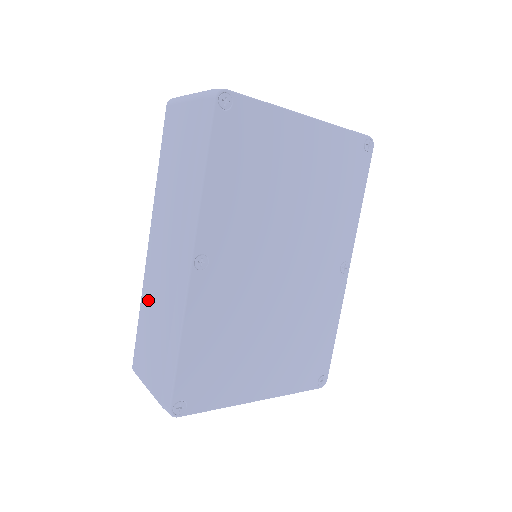
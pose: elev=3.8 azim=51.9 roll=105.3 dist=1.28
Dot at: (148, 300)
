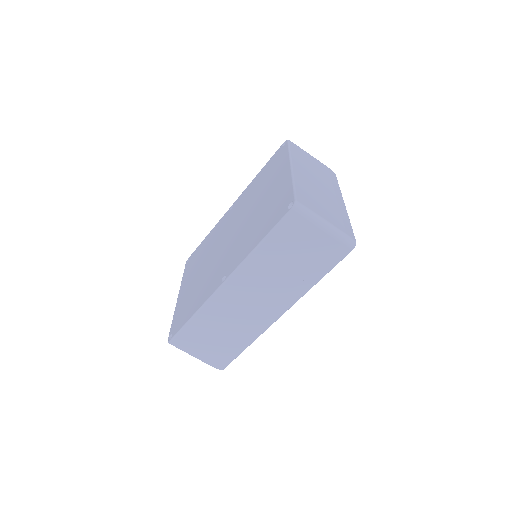
Dot at: (212, 316)
